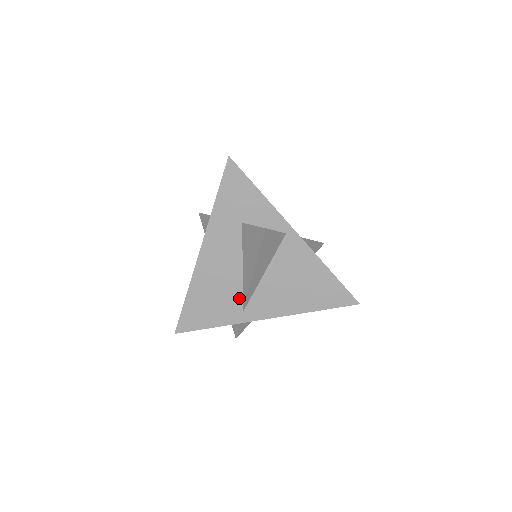
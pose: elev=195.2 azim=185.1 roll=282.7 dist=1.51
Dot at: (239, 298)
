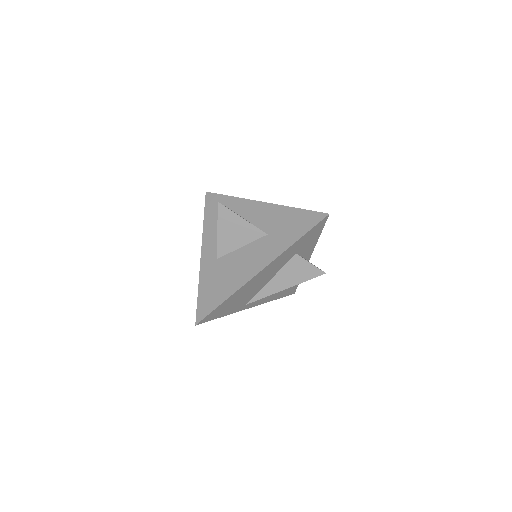
Dot at: (252, 297)
